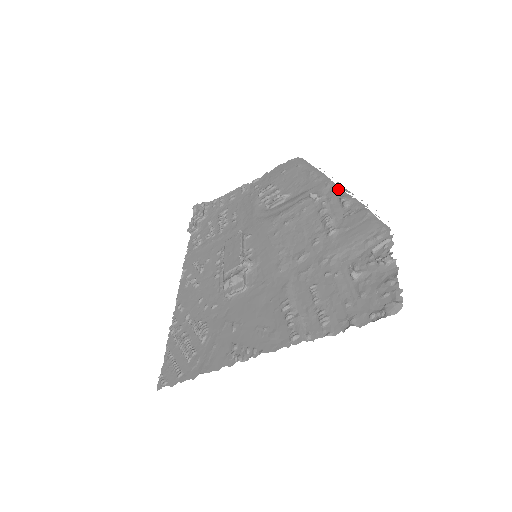
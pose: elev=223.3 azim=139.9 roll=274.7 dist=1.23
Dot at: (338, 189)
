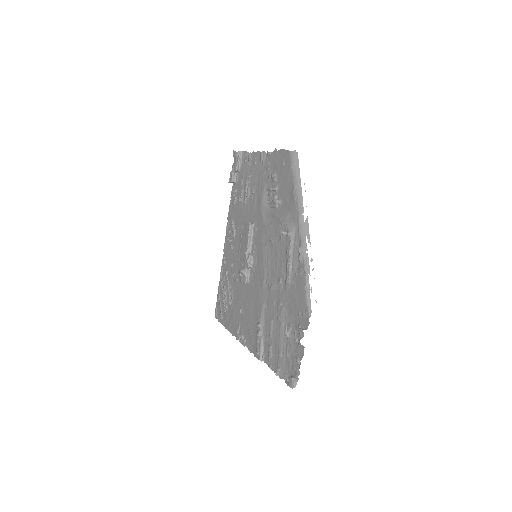
Dot at: (303, 232)
